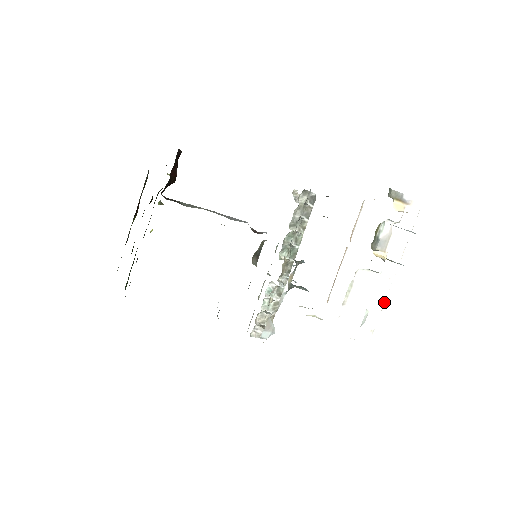
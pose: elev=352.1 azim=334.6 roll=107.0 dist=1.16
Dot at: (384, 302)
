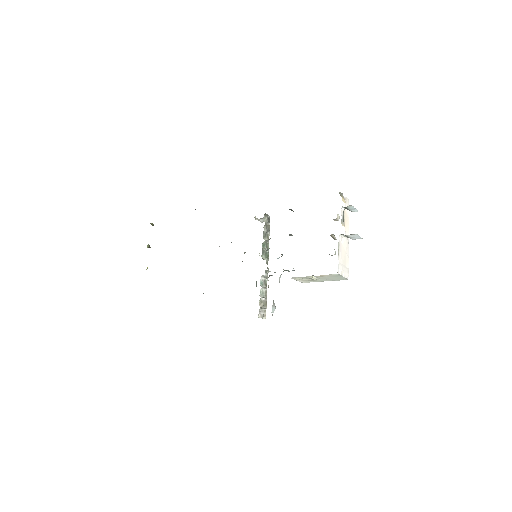
Dot at: occluded
